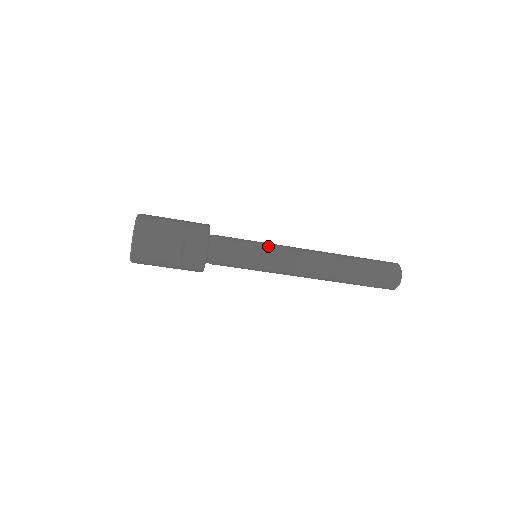
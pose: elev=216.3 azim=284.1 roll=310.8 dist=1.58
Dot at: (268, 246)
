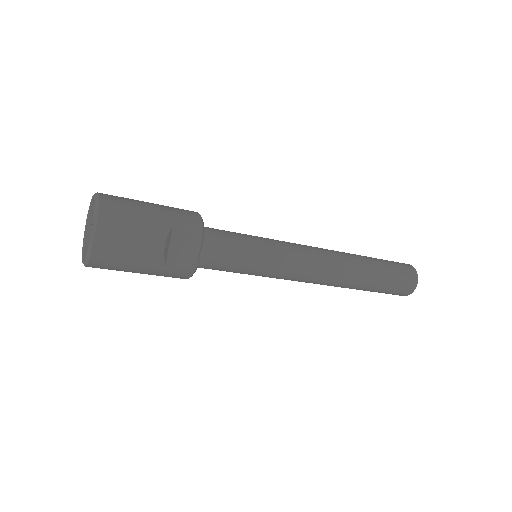
Dot at: (274, 242)
